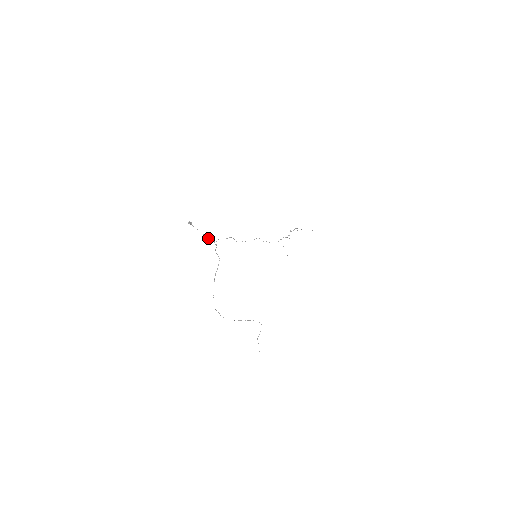
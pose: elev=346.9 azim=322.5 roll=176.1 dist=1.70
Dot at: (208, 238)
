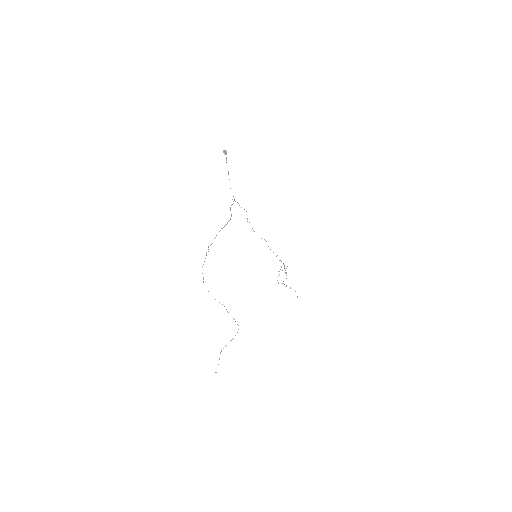
Dot at: (230, 188)
